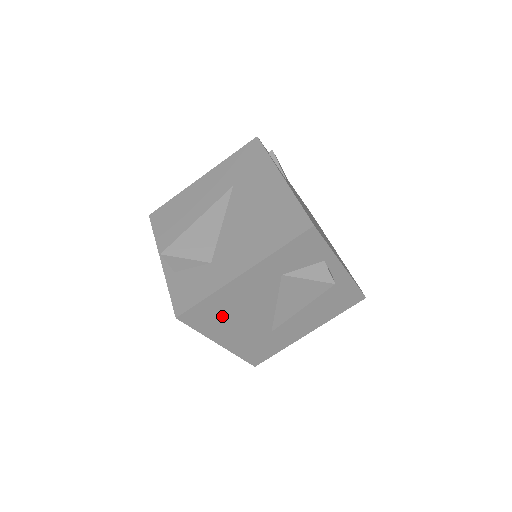
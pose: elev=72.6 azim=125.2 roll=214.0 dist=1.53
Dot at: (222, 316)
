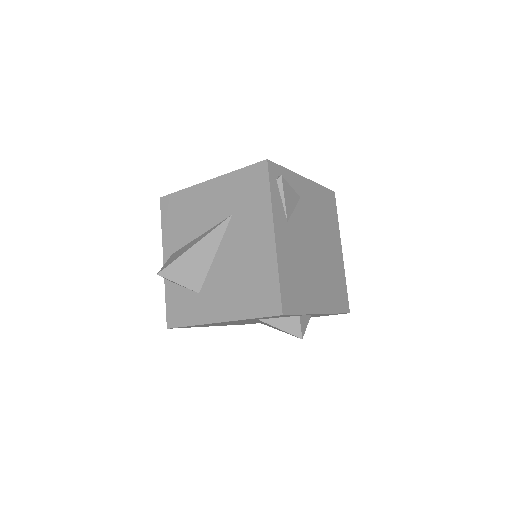
Dot at: (208, 325)
